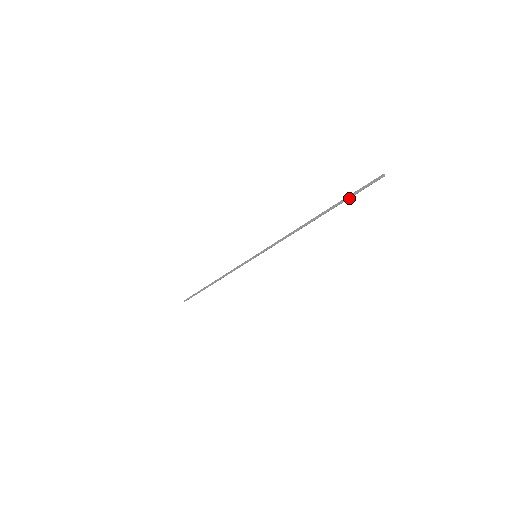
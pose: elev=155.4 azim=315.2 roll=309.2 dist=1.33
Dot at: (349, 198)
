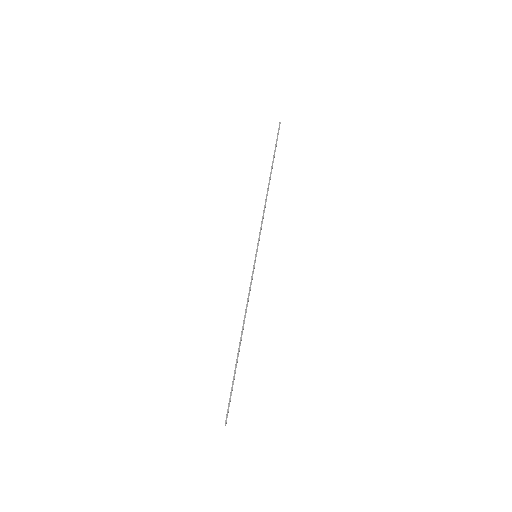
Dot at: occluded
